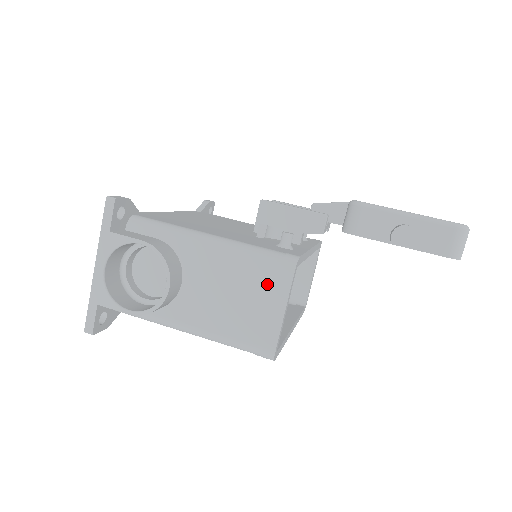
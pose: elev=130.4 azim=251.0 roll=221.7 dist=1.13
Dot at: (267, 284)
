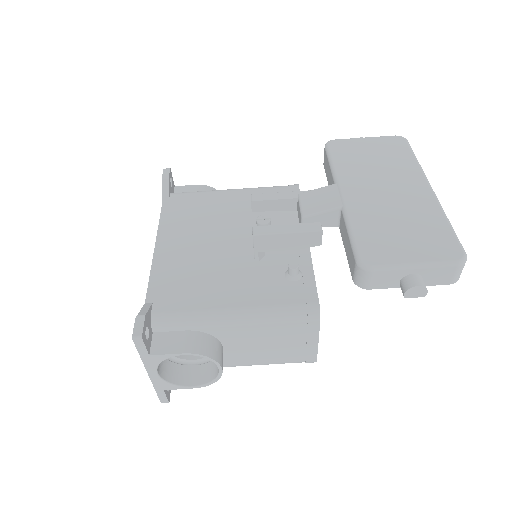
Dot at: (298, 332)
